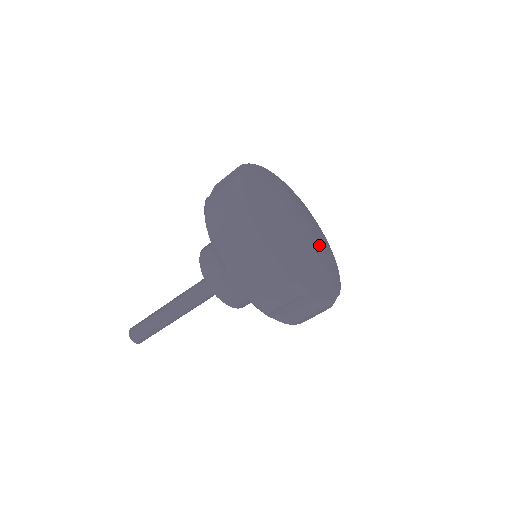
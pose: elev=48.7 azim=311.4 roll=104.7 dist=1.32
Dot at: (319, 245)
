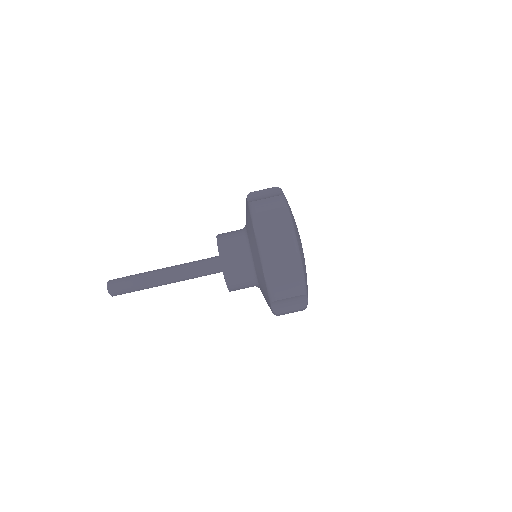
Dot at: occluded
